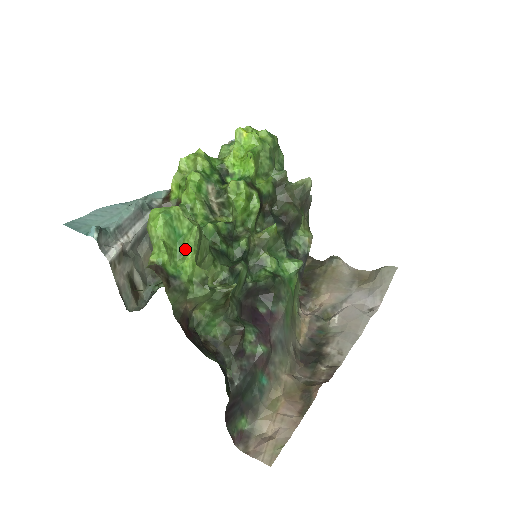
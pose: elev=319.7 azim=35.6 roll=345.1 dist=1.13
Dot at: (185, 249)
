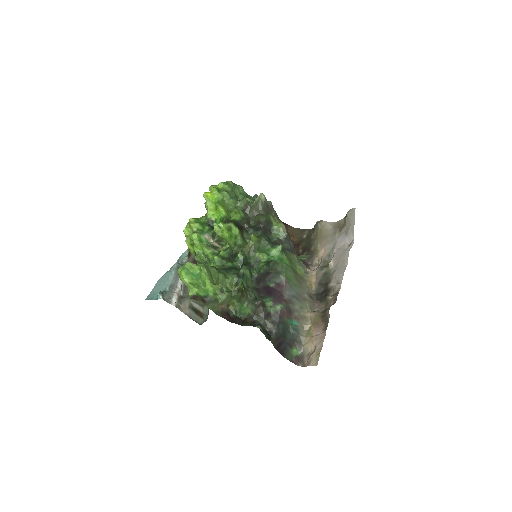
Dot at: (203, 280)
